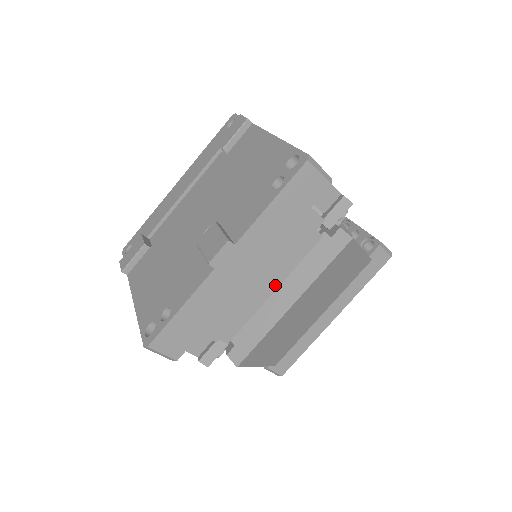
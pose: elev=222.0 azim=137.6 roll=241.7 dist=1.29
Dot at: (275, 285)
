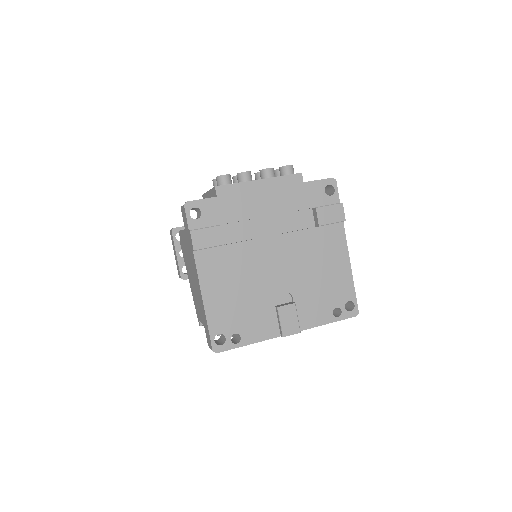
Dot at: occluded
